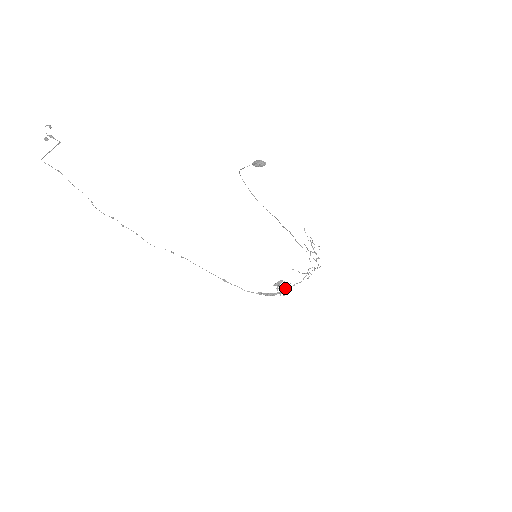
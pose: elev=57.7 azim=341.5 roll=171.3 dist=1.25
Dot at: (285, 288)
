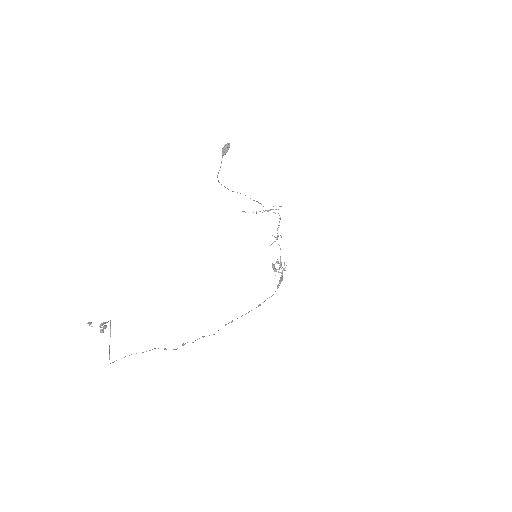
Dot at: (281, 264)
